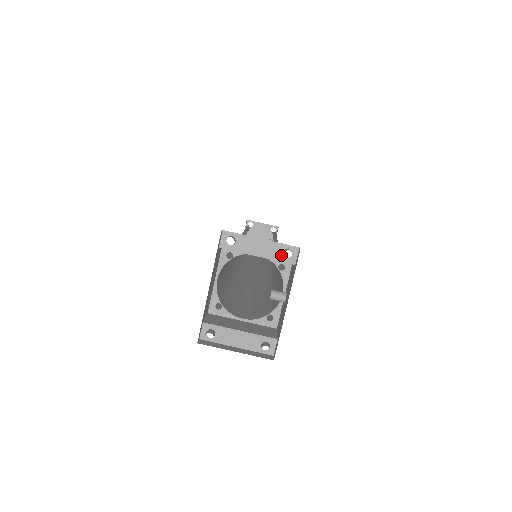
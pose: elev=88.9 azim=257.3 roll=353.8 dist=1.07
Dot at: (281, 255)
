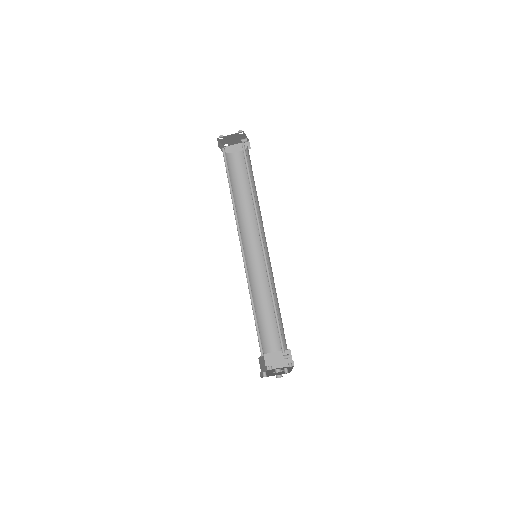
Dot at: occluded
